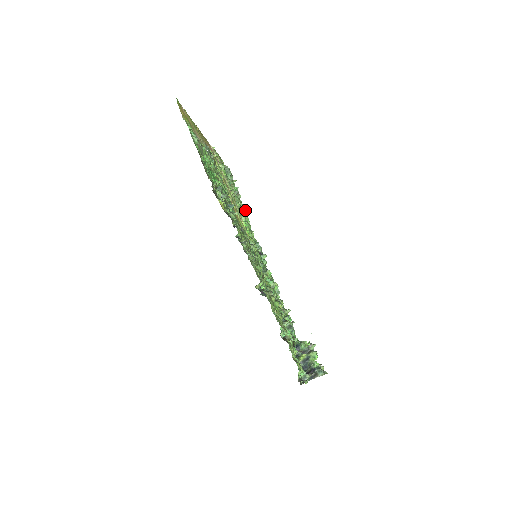
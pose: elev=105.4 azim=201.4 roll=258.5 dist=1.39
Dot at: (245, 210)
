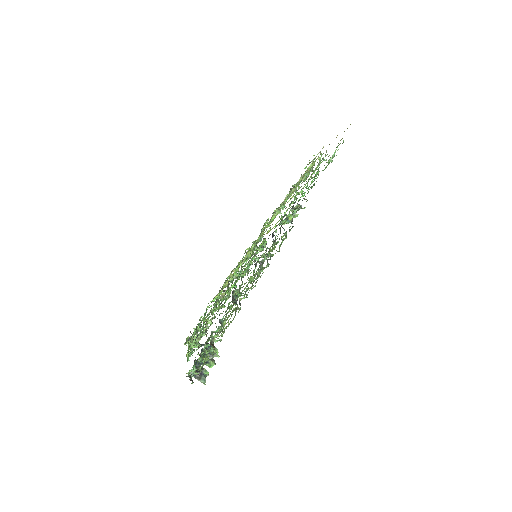
Dot at: occluded
